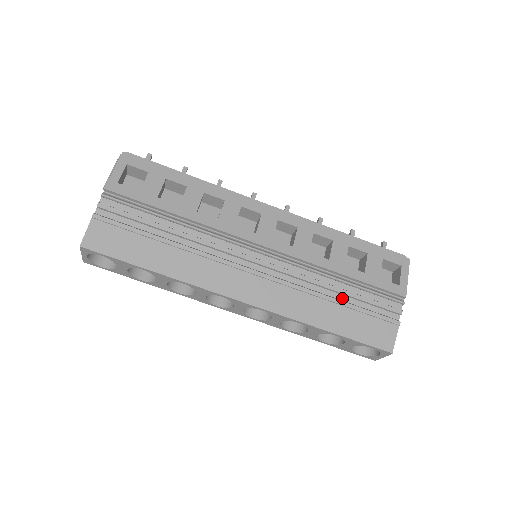
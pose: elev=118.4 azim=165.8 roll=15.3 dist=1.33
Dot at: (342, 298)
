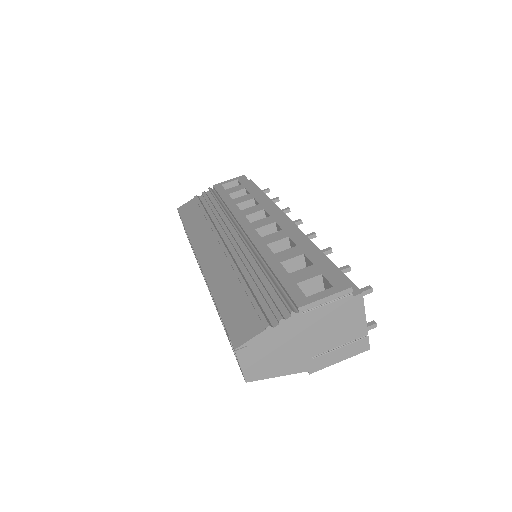
Dot at: (252, 285)
